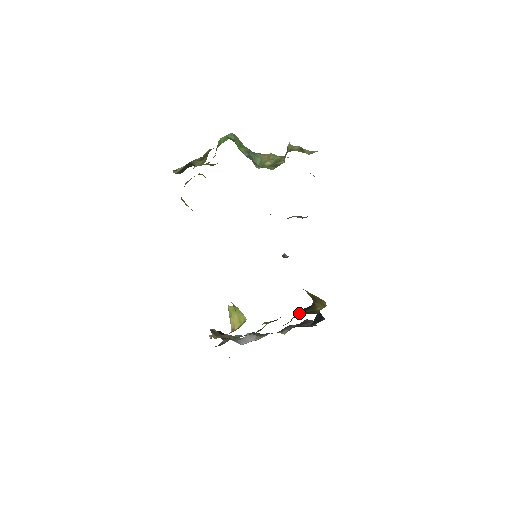
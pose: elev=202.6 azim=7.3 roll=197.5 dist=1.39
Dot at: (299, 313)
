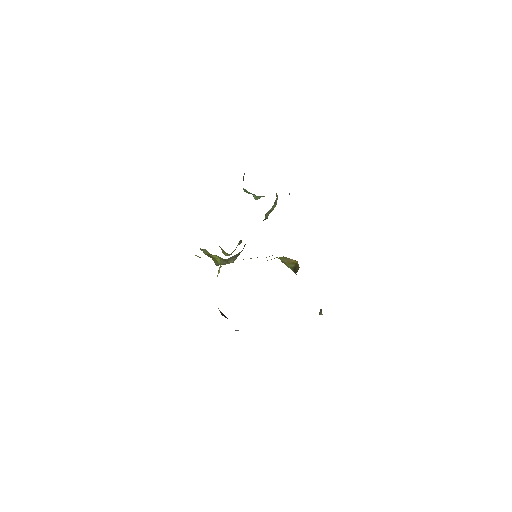
Dot at: occluded
